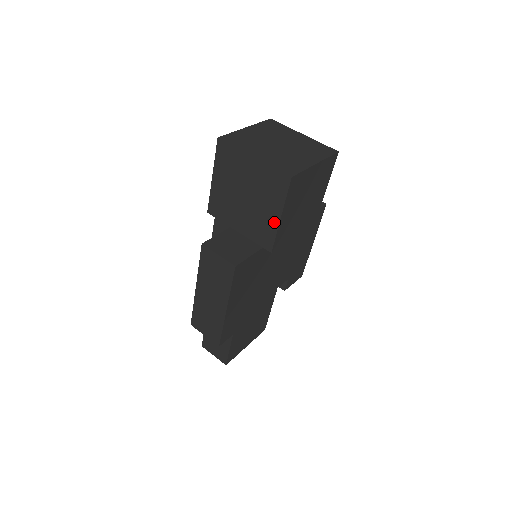
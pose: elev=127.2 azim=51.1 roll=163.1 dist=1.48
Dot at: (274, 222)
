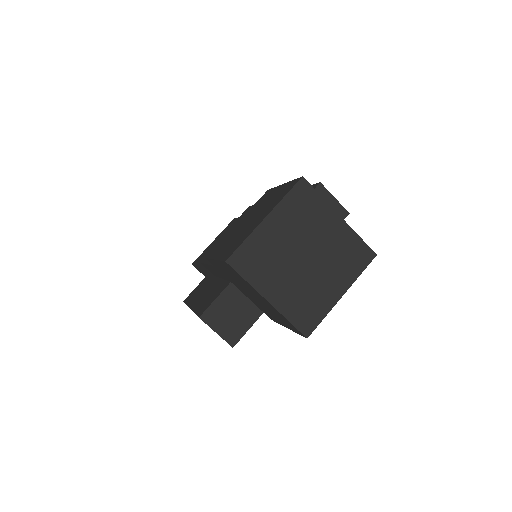
Dot at: (279, 322)
